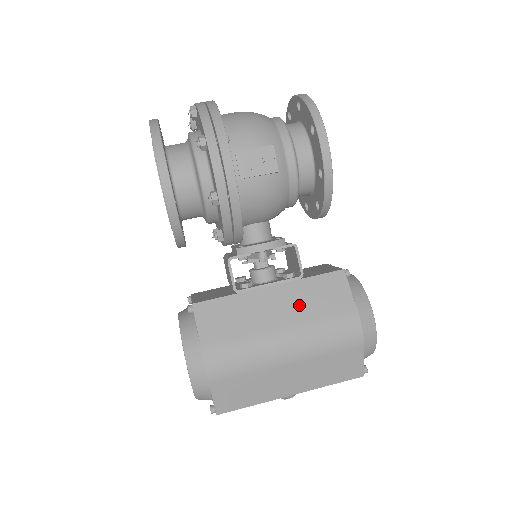
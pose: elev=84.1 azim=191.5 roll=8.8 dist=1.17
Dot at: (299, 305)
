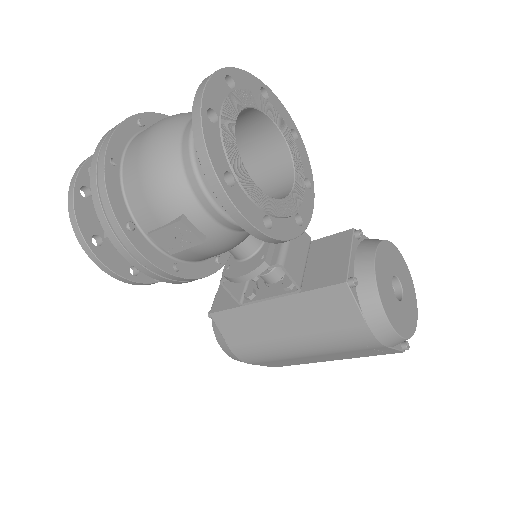
Dot at: (303, 318)
